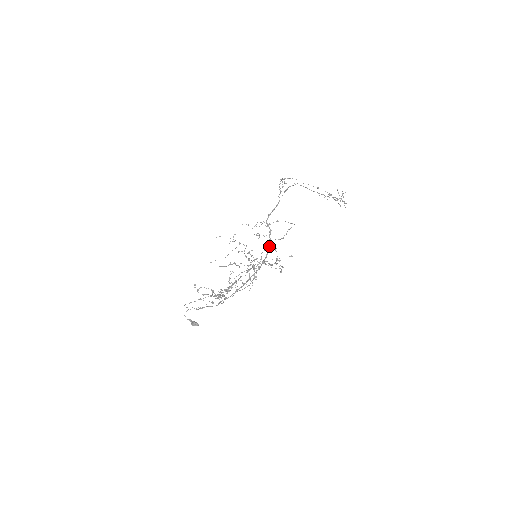
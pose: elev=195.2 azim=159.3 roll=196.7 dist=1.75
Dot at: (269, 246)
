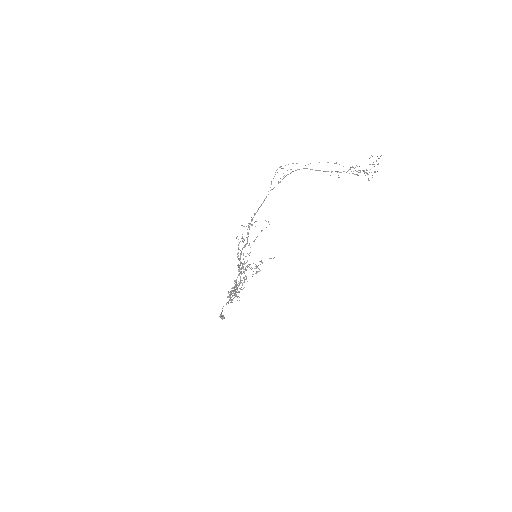
Dot at: (241, 251)
